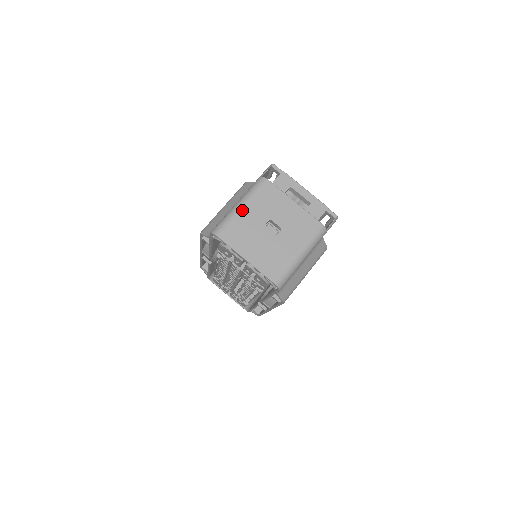
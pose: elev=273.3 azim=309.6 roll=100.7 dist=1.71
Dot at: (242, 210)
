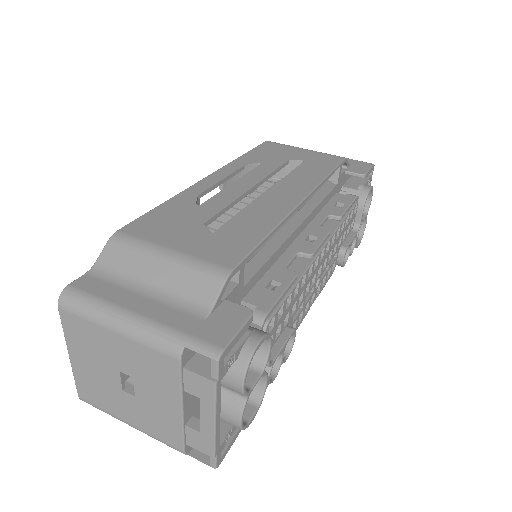
Dot at: (110, 332)
